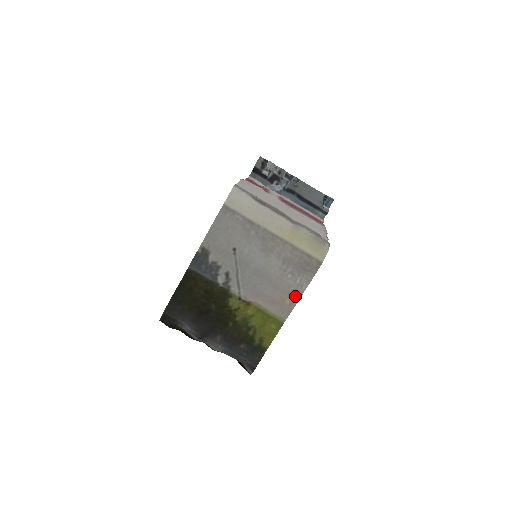
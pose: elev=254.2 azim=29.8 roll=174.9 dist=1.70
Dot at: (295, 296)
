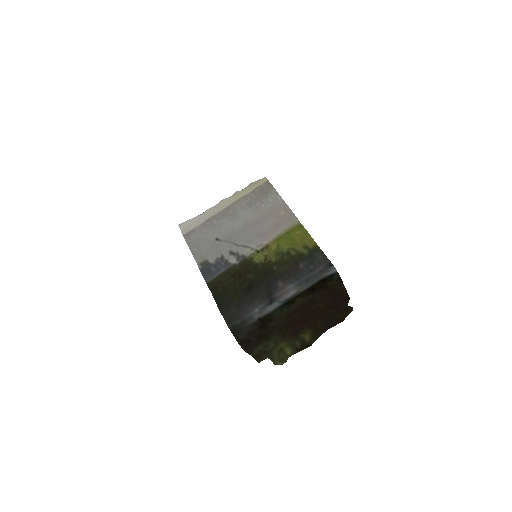
Dot at: (282, 206)
